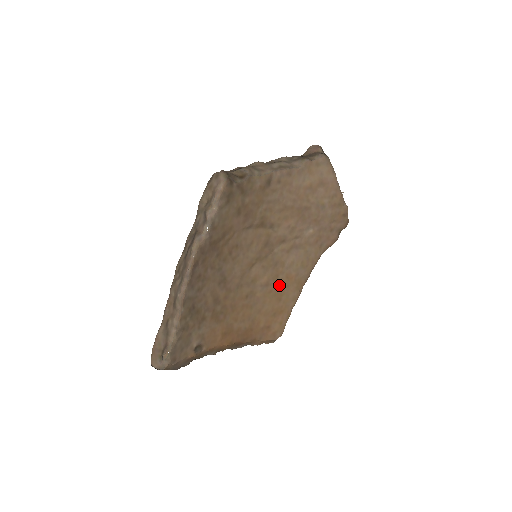
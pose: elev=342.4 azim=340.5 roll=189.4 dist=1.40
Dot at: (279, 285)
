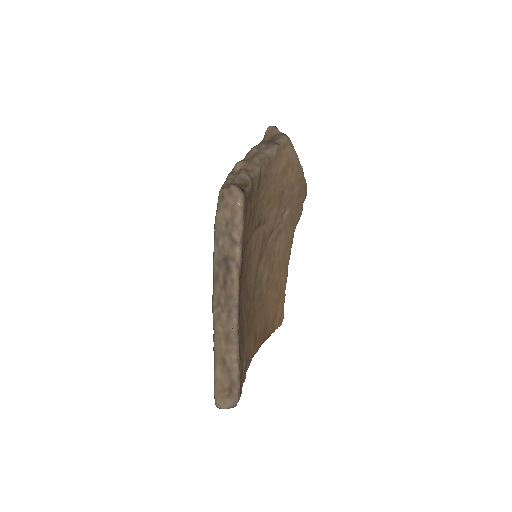
Dot at: (274, 274)
